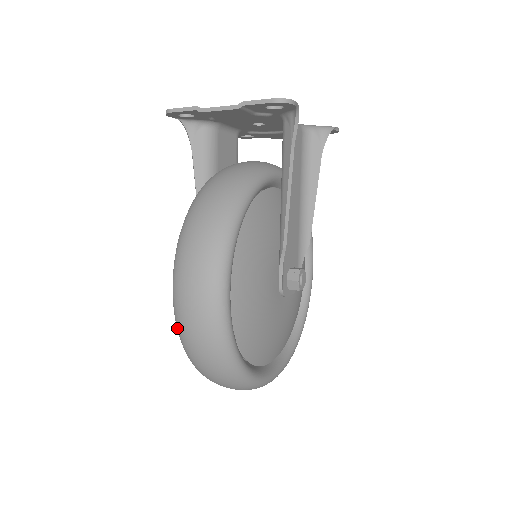
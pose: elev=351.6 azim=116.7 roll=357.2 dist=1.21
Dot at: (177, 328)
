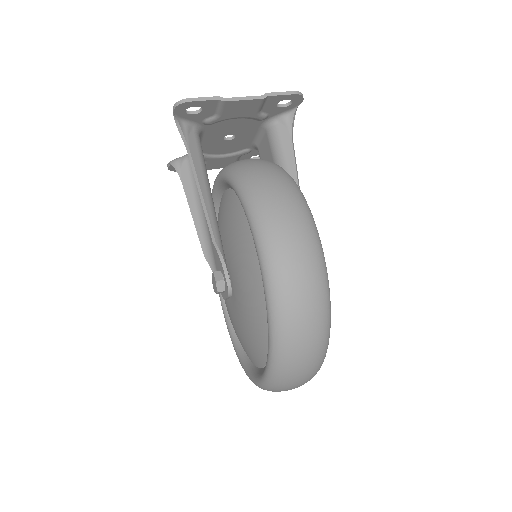
Dot at: (274, 300)
